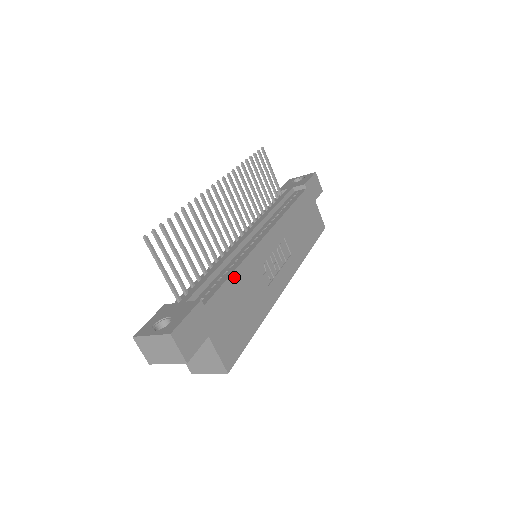
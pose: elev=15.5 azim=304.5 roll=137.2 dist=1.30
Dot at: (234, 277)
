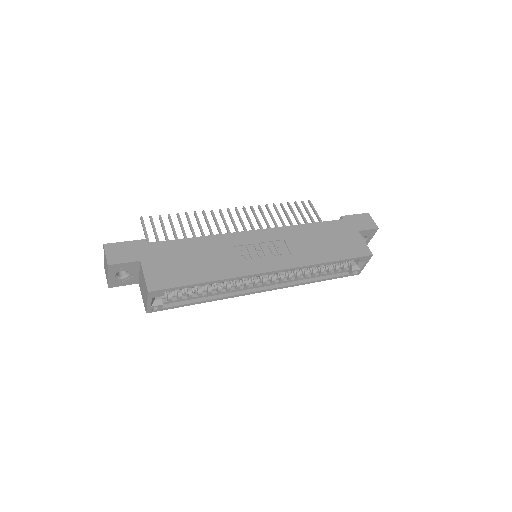
Dot at: (193, 240)
